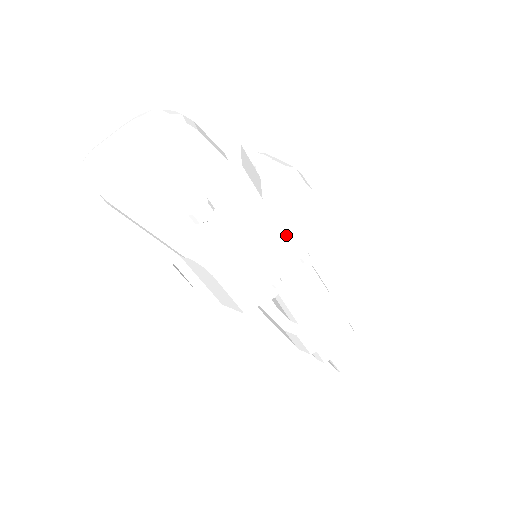
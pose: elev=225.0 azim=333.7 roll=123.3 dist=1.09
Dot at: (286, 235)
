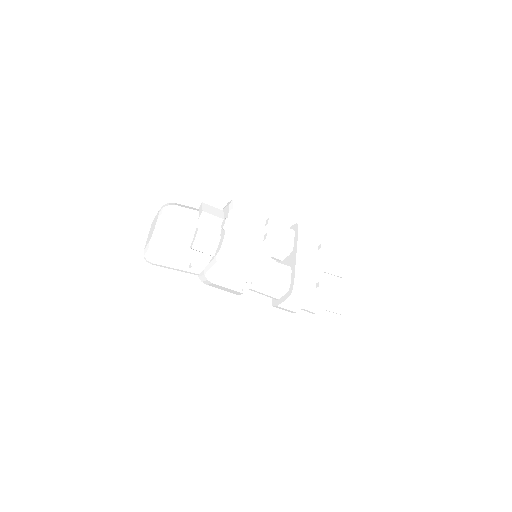
Dot at: (228, 276)
